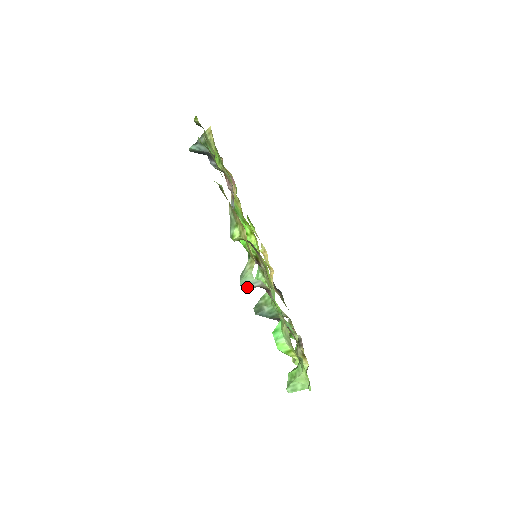
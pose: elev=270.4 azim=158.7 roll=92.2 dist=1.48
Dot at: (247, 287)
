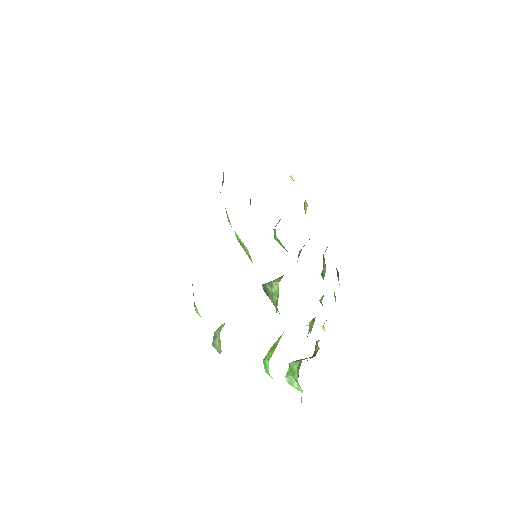
Dot at: occluded
